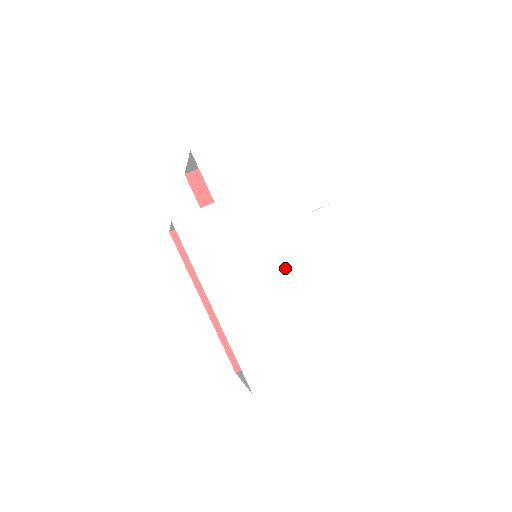
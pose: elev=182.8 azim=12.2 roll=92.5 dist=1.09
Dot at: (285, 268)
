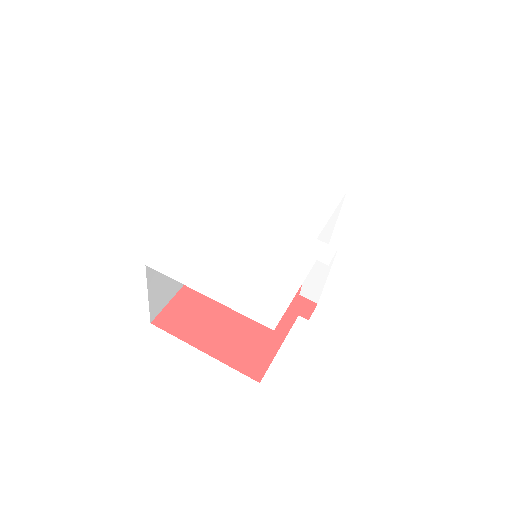
Dot at: (262, 241)
